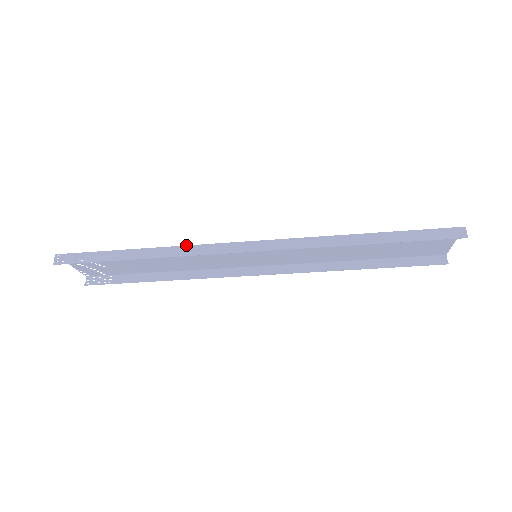
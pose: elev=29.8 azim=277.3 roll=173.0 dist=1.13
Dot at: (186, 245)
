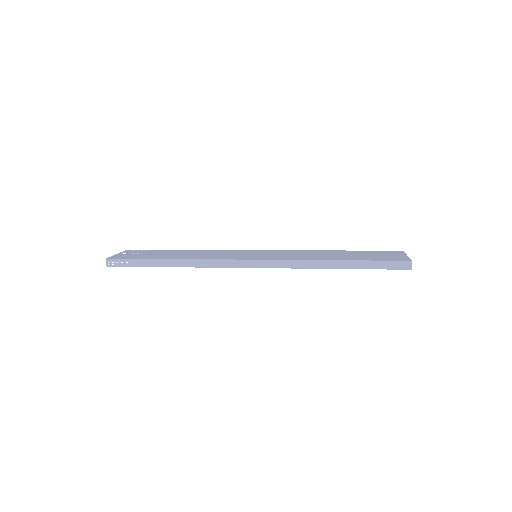
Dot at: (203, 259)
